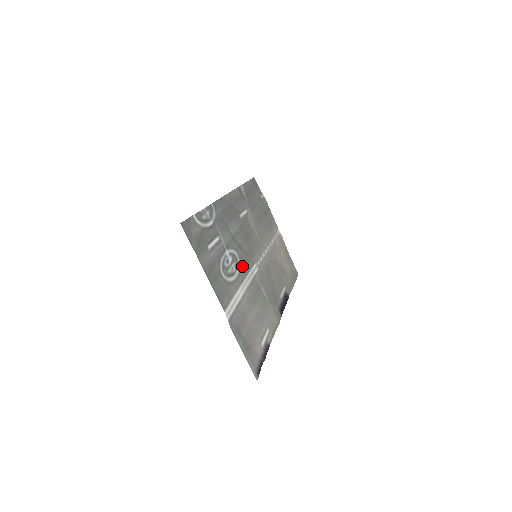
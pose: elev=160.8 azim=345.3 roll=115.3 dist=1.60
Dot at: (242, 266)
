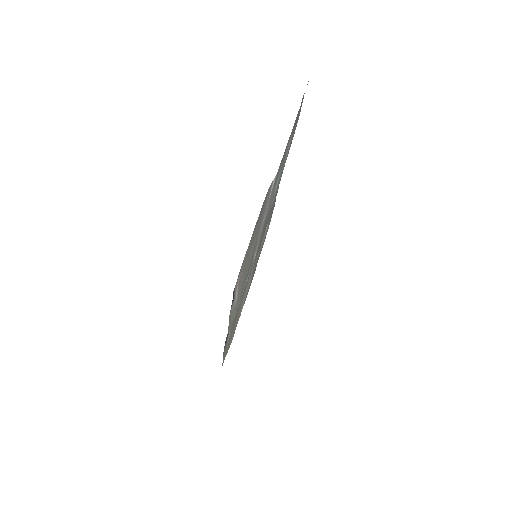
Dot at: (265, 220)
